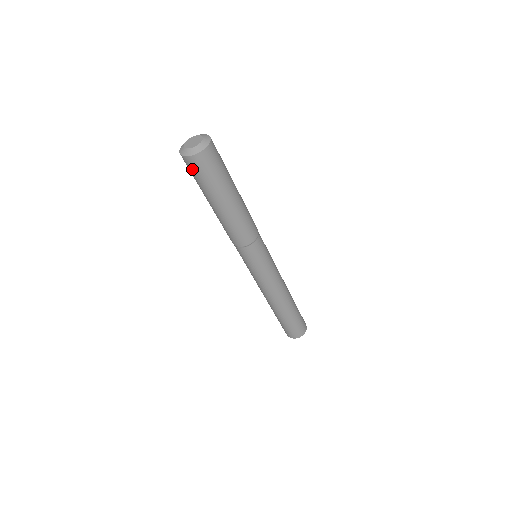
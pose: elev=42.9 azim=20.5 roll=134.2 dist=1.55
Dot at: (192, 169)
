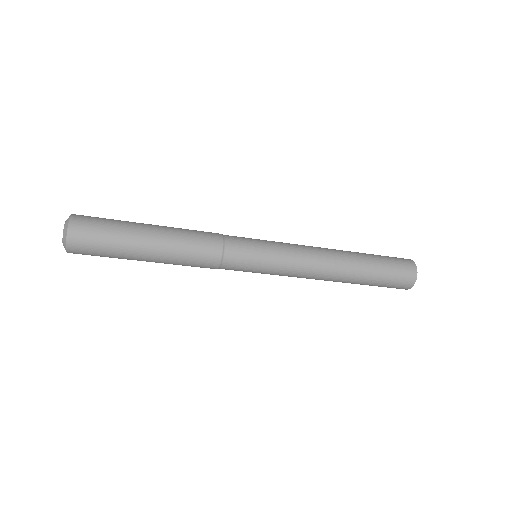
Dot at: occluded
